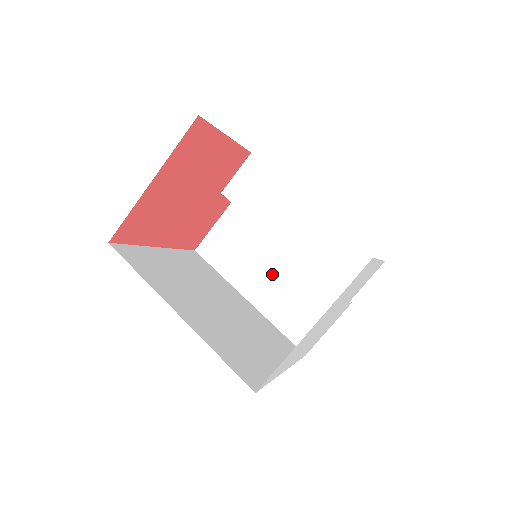
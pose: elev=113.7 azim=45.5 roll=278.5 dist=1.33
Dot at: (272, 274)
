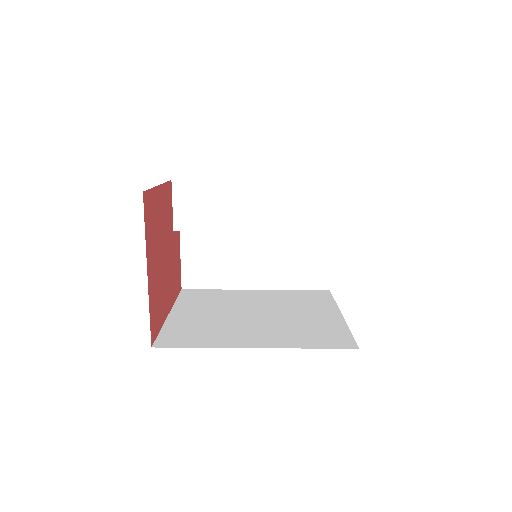
Dot at: (258, 256)
